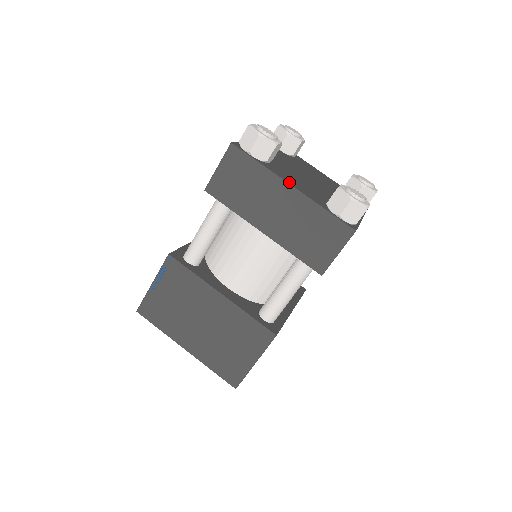
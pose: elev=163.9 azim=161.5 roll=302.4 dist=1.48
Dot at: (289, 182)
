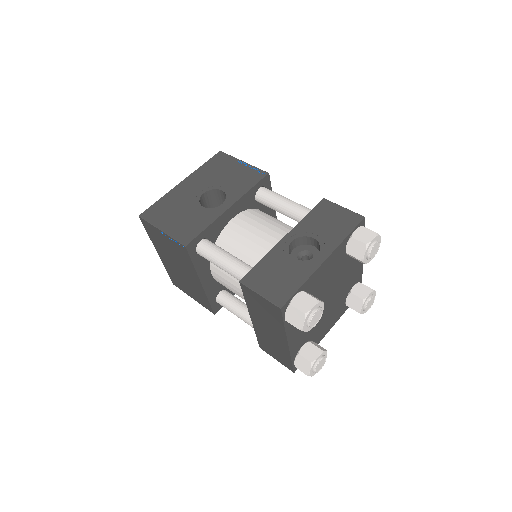
Dot at: (290, 339)
